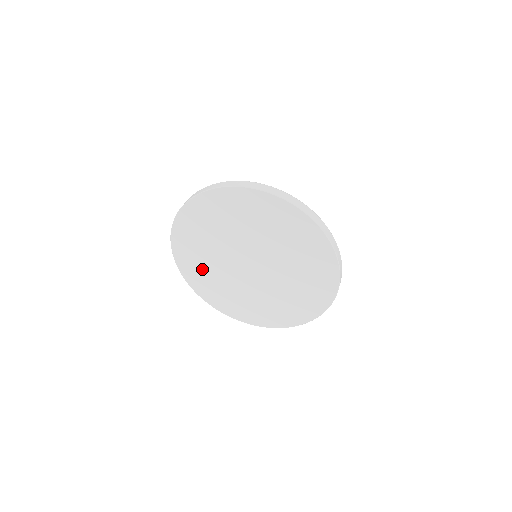
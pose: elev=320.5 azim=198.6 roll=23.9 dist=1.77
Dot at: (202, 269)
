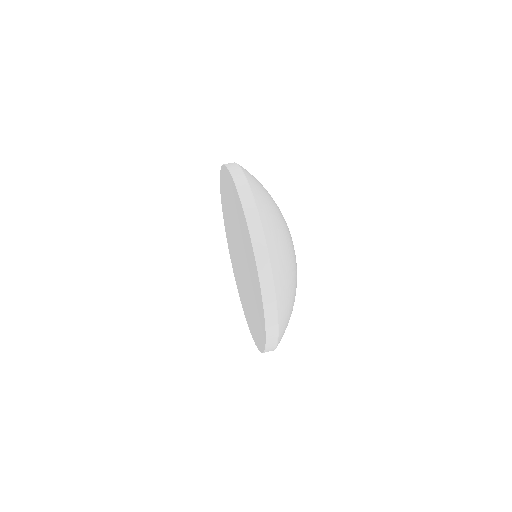
Dot at: (228, 229)
